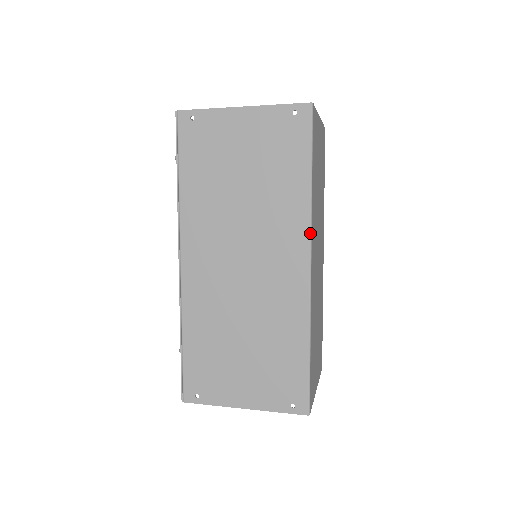
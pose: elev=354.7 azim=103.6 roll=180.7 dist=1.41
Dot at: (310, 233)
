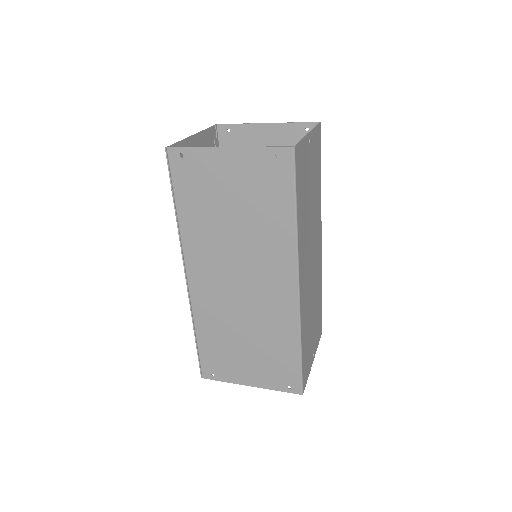
Dot at: (297, 262)
